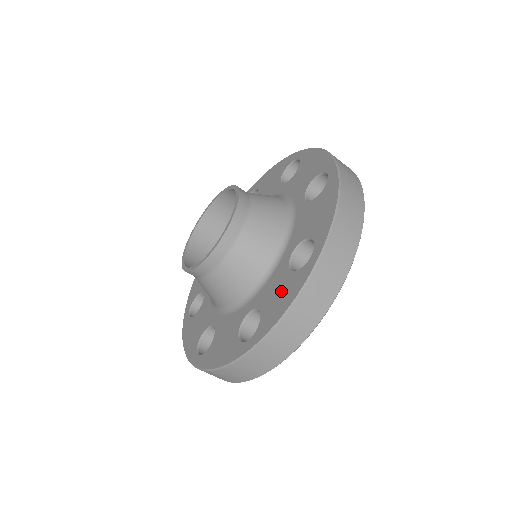
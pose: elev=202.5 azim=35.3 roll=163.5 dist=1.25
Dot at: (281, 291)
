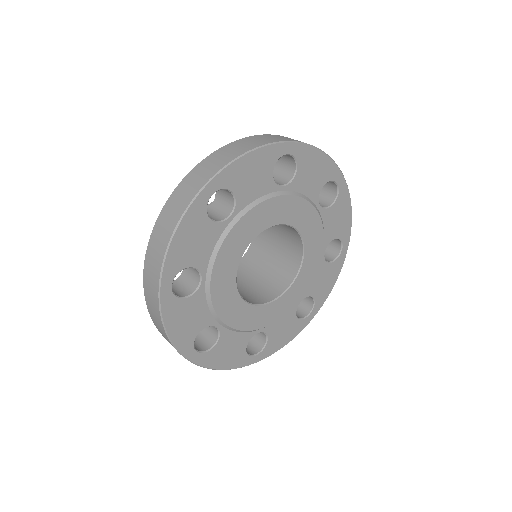
Dot at: occluded
